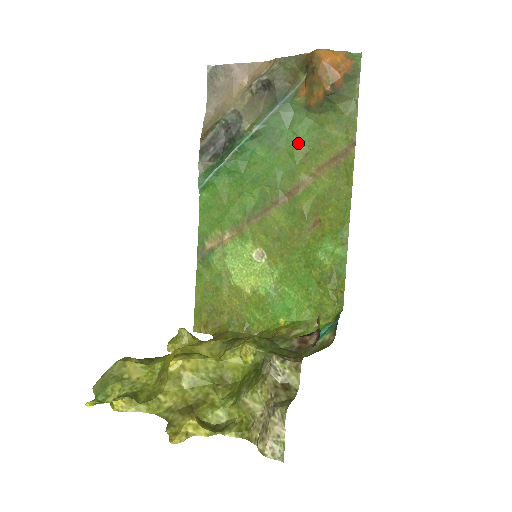
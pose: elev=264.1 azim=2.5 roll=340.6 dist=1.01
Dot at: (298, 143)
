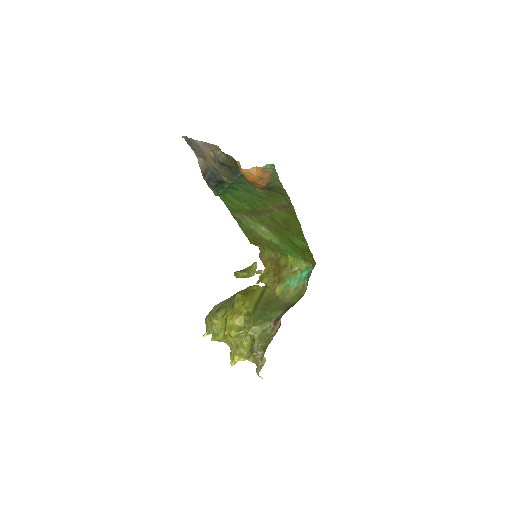
Dot at: (260, 193)
